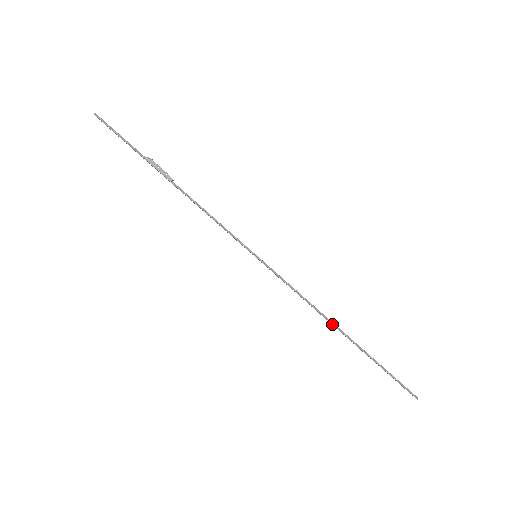
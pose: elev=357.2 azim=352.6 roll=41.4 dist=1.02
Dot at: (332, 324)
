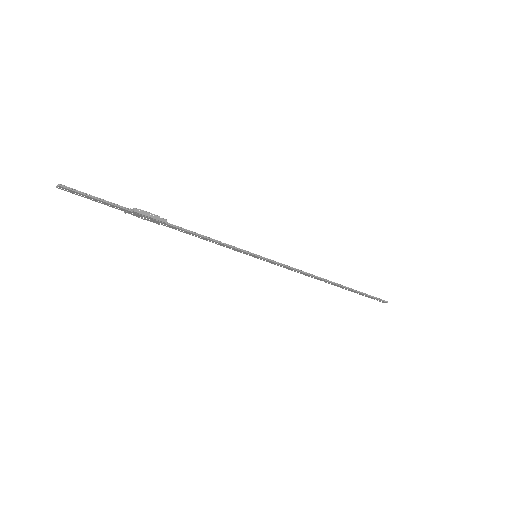
Dot at: (325, 280)
